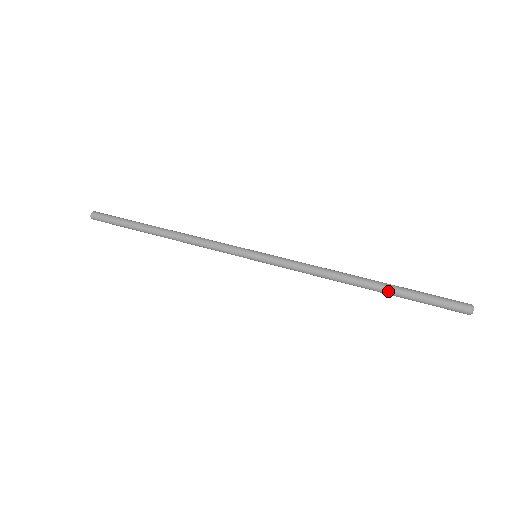
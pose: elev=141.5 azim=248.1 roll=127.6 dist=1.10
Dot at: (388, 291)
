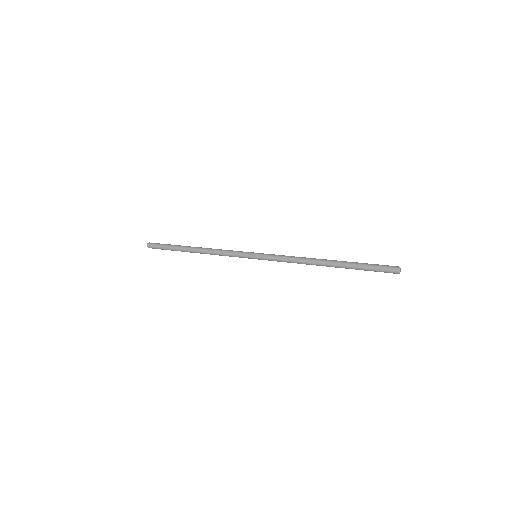
Dot at: (343, 263)
